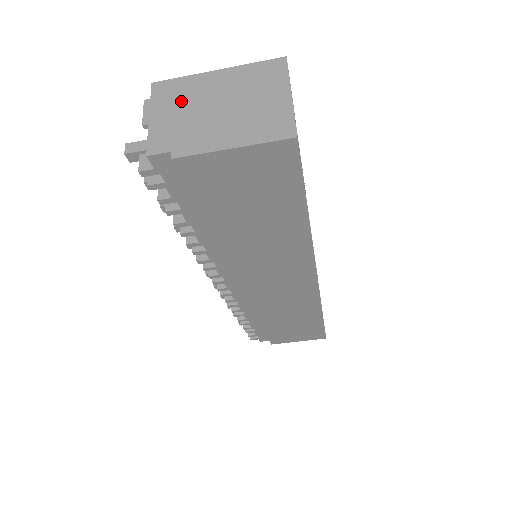
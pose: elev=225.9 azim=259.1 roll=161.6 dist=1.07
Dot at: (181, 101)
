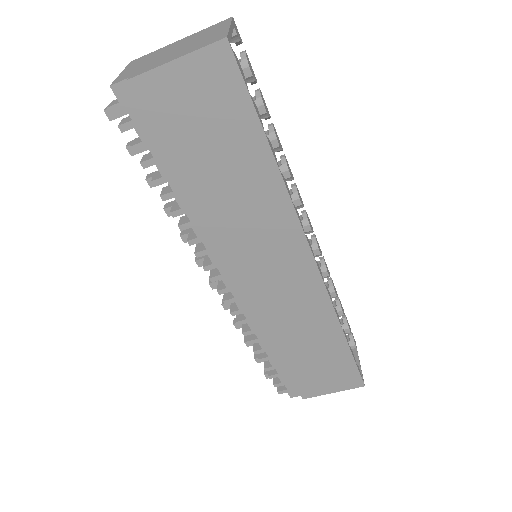
Dot at: (147, 59)
